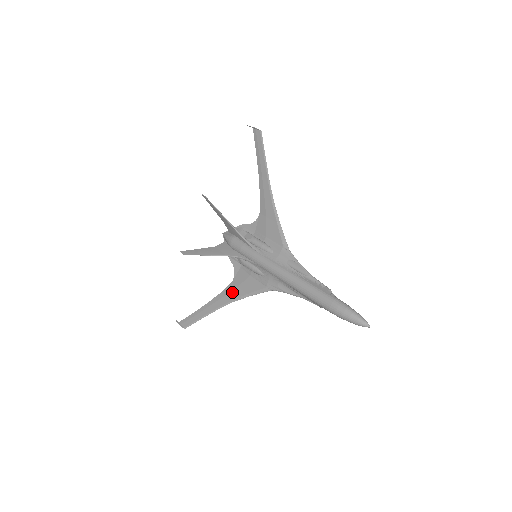
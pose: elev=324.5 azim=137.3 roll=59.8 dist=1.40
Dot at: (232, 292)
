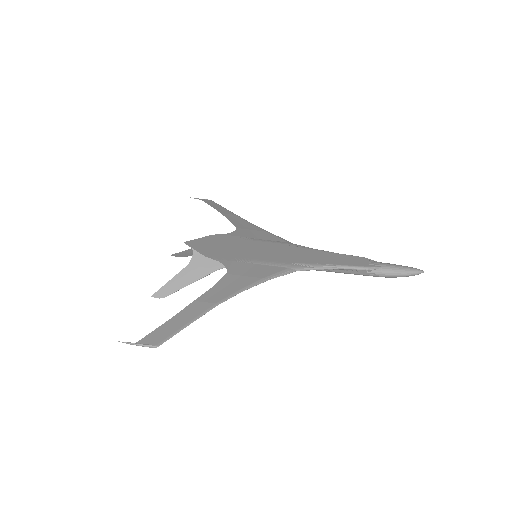
Dot at: (245, 227)
